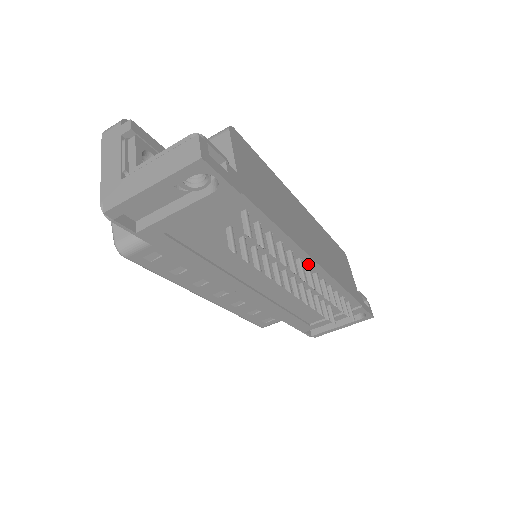
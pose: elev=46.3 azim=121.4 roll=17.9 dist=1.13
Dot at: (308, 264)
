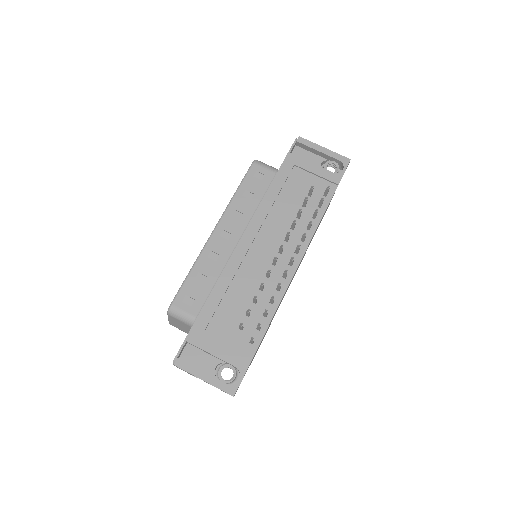
Dot at: (294, 263)
